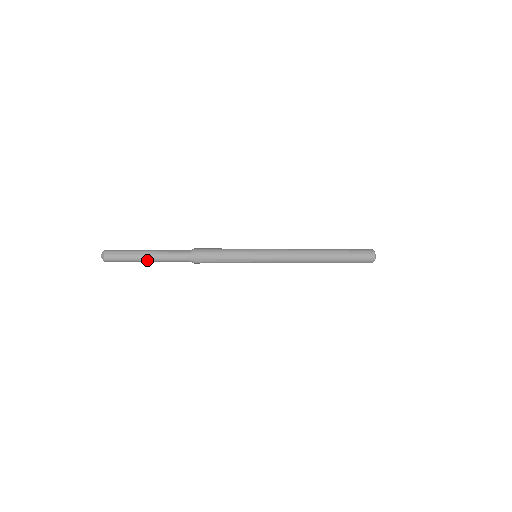
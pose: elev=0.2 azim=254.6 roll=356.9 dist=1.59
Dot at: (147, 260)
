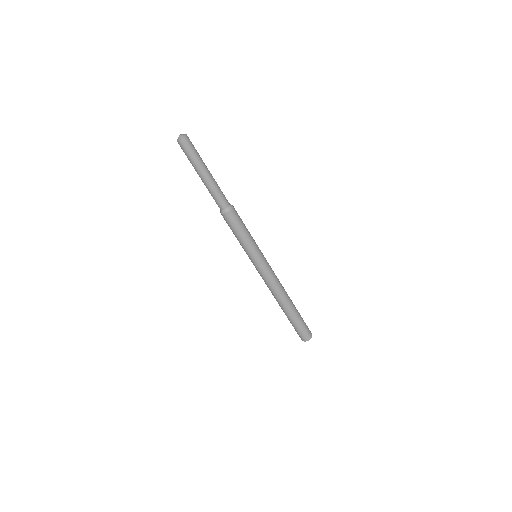
Dot at: (205, 173)
